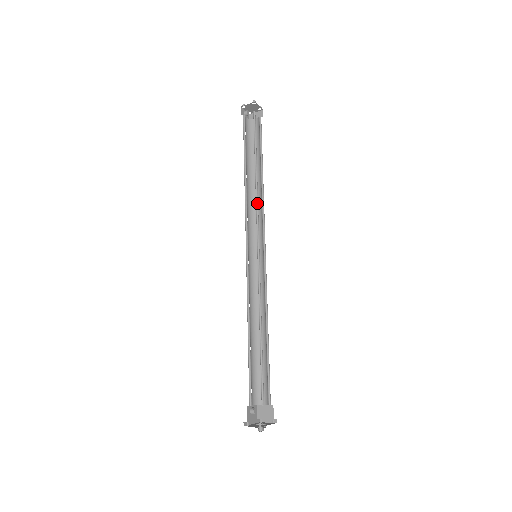
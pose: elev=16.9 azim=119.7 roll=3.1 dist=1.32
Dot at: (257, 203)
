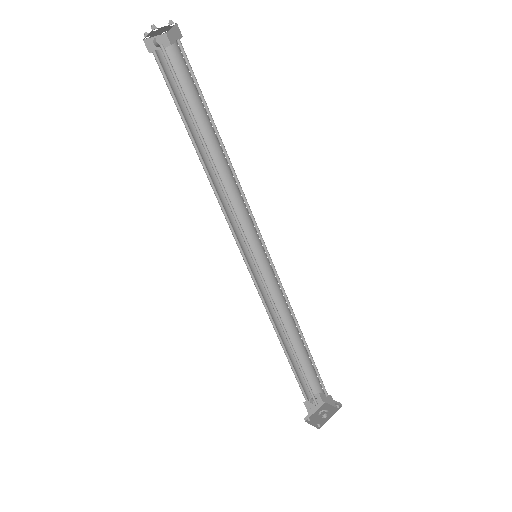
Dot at: (227, 195)
